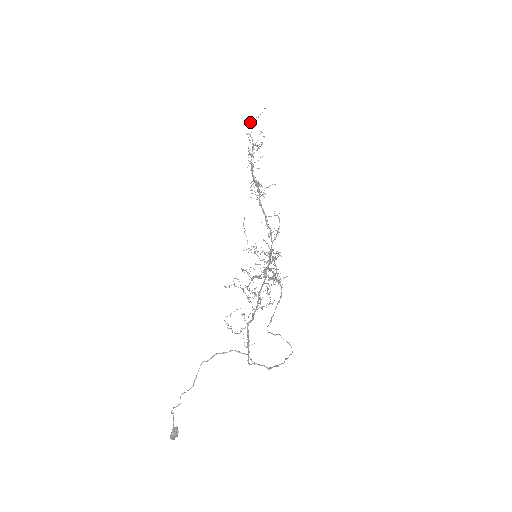
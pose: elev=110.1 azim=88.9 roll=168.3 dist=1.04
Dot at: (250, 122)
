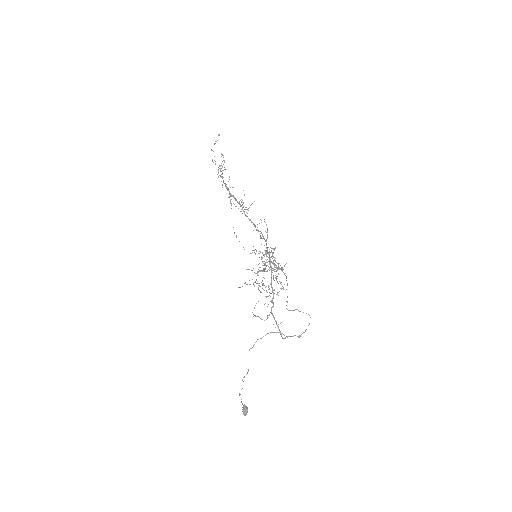
Dot at: (211, 150)
